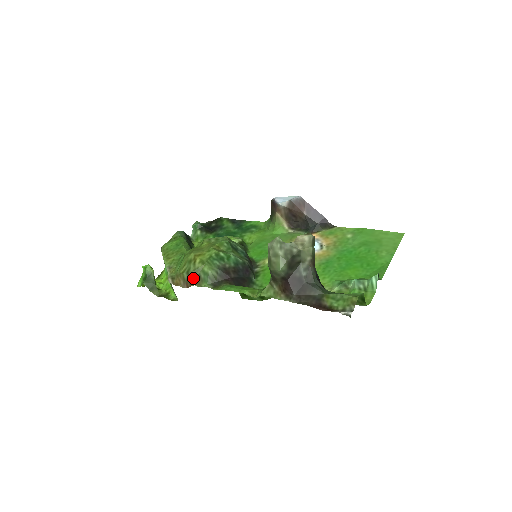
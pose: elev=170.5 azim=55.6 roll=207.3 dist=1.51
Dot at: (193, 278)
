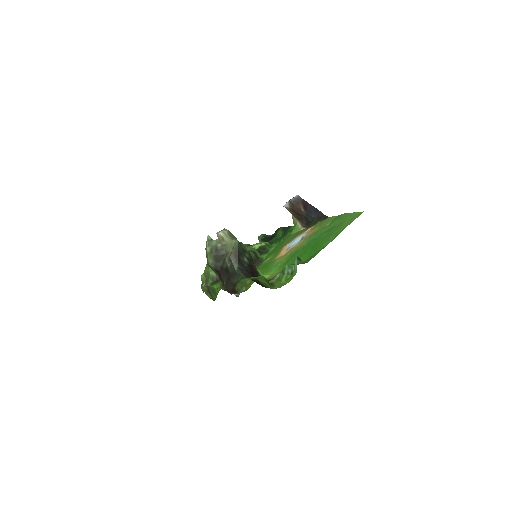
Dot at: occluded
